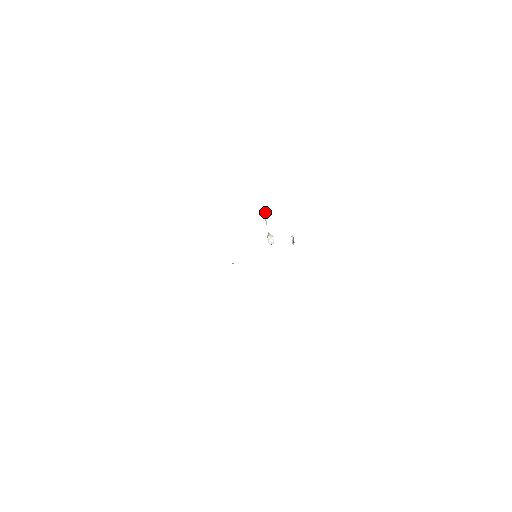
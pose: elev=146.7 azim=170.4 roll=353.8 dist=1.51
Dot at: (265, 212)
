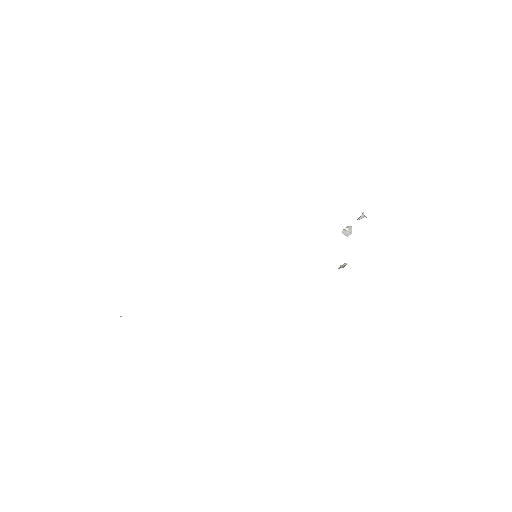
Dot at: occluded
